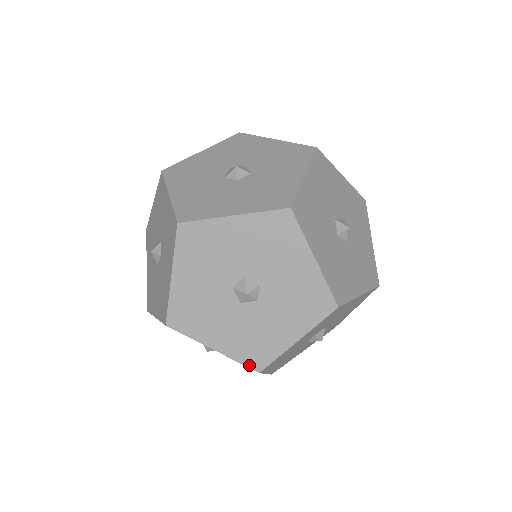
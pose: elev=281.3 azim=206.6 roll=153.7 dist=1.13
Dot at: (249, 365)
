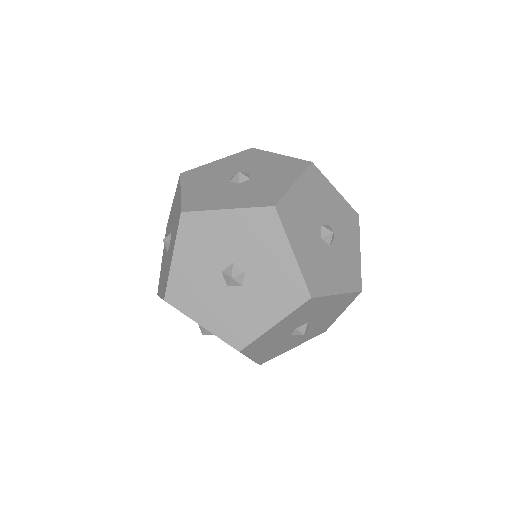
Dot at: (231, 343)
